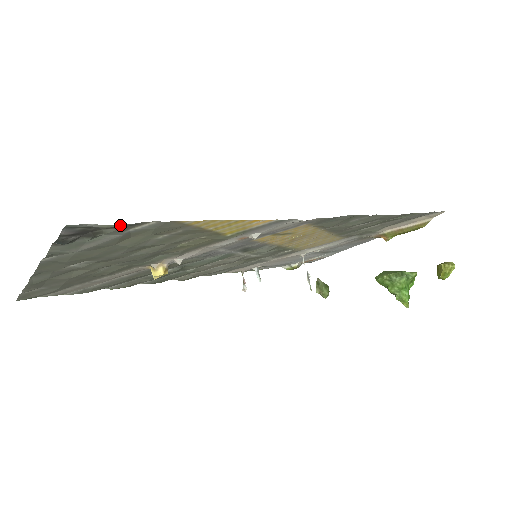
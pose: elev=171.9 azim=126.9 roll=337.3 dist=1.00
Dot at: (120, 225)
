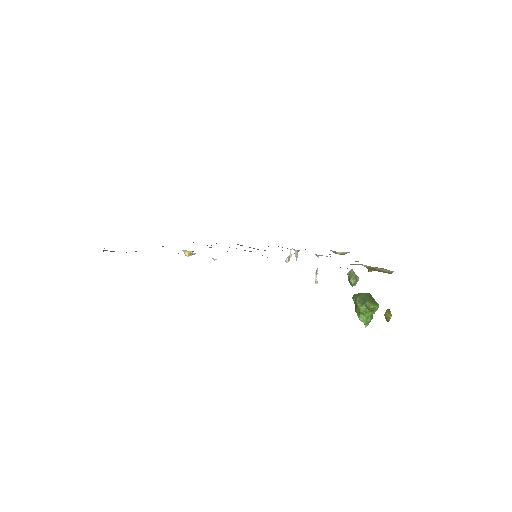
Dot at: occluded
